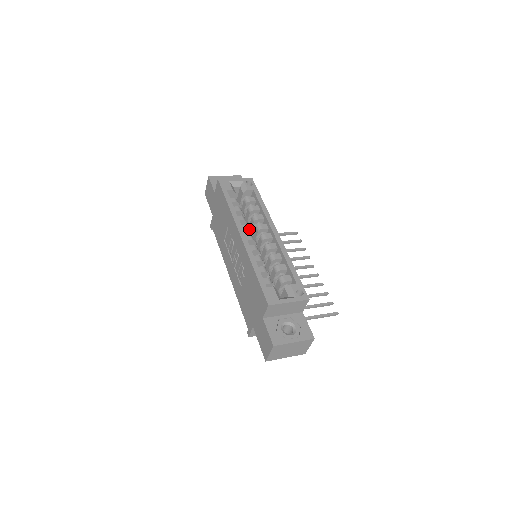
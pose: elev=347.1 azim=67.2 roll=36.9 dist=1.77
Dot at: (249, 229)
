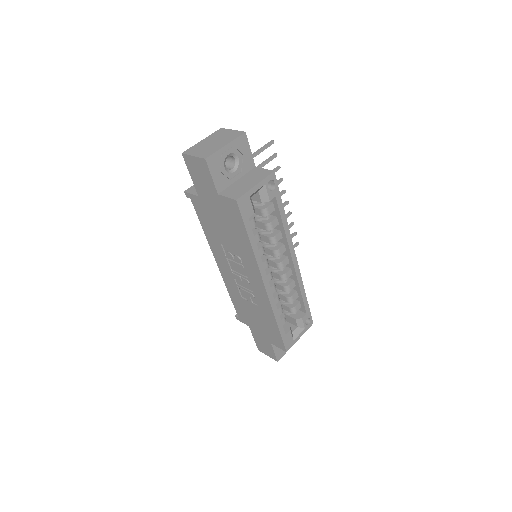
Dot at: occluded
